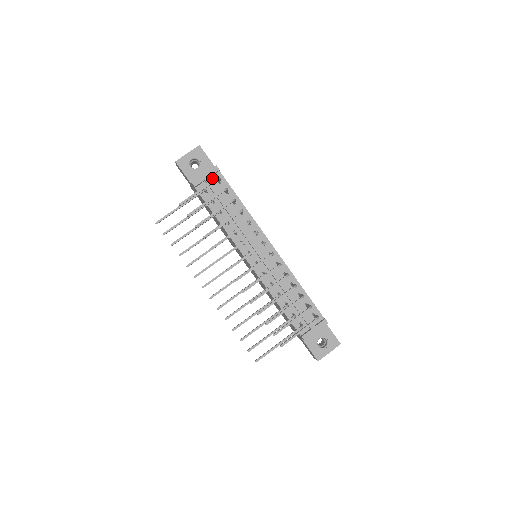
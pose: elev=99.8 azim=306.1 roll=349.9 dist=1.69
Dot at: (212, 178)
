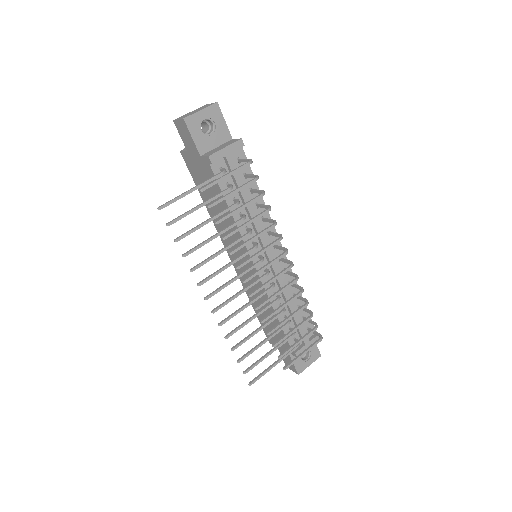
Dot at: (232, 154)
